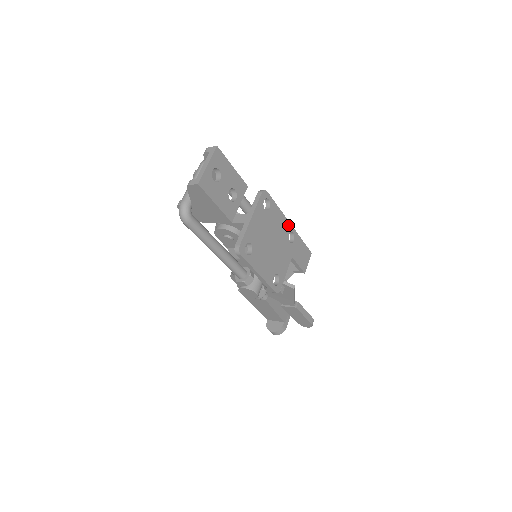
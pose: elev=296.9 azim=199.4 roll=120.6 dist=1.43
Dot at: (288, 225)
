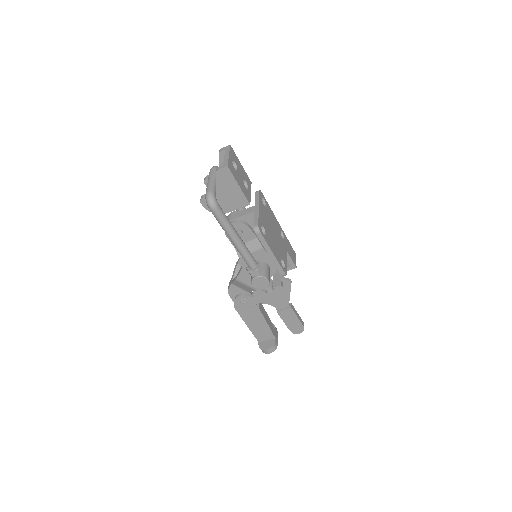
Dot at: (278, 224)
